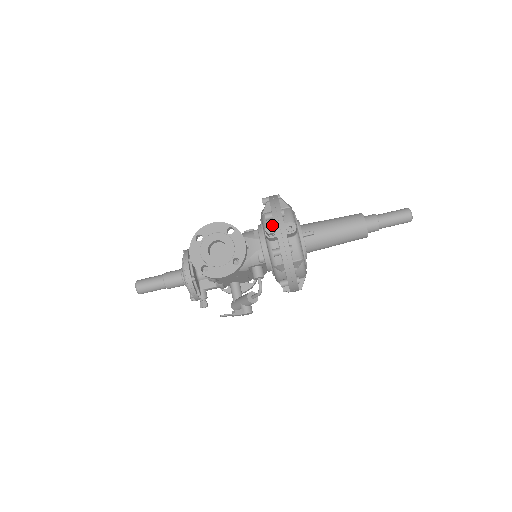
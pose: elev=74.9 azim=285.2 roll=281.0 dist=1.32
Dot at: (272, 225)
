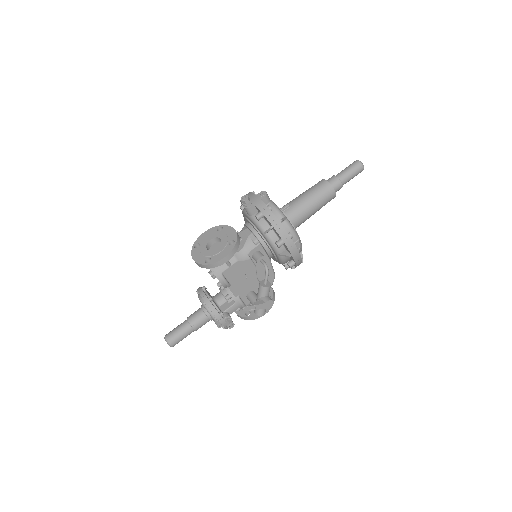
Dot at: (245, 195)
